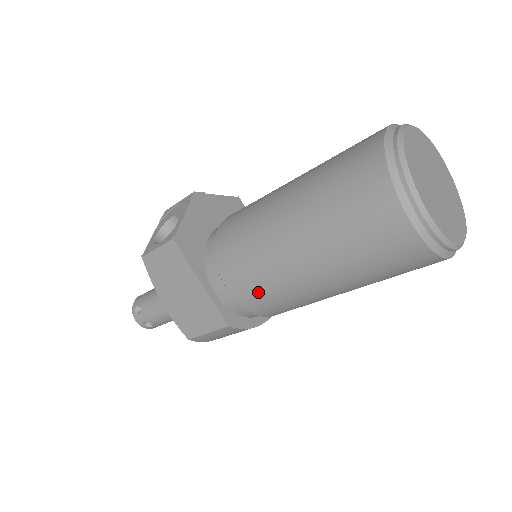
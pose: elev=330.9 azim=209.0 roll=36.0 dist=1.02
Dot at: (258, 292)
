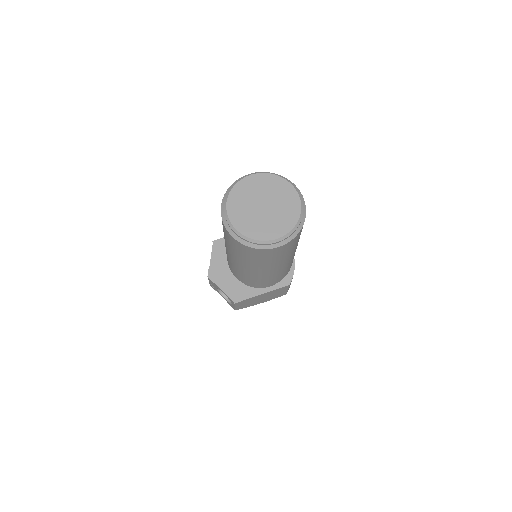
Dot at: (280, 277)
